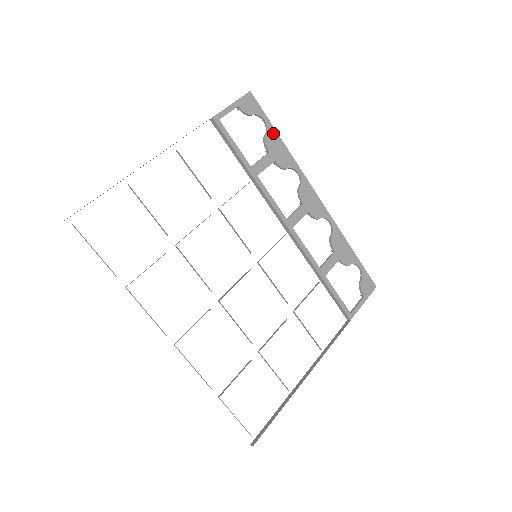
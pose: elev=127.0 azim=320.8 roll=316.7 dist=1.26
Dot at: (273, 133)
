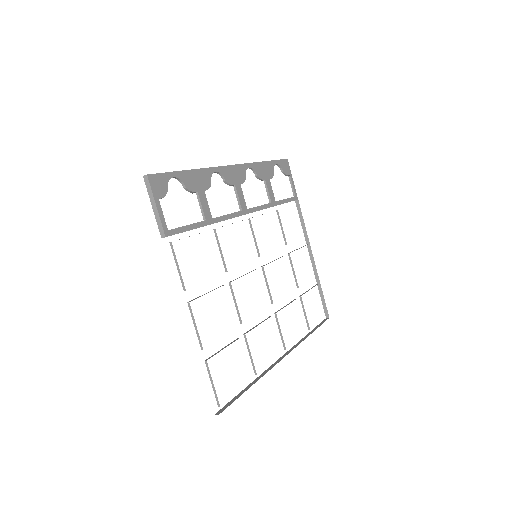
Dot at: (184, 176)
